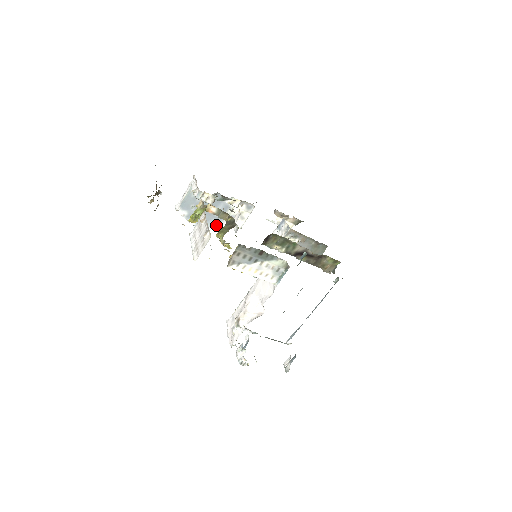
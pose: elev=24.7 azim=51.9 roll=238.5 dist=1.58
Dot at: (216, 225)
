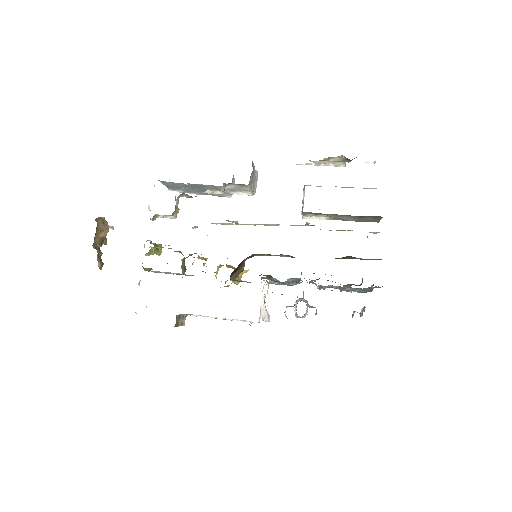
Dot at: (222, 195)
